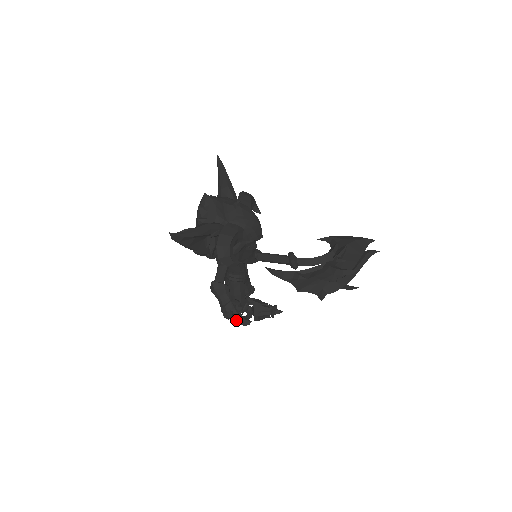
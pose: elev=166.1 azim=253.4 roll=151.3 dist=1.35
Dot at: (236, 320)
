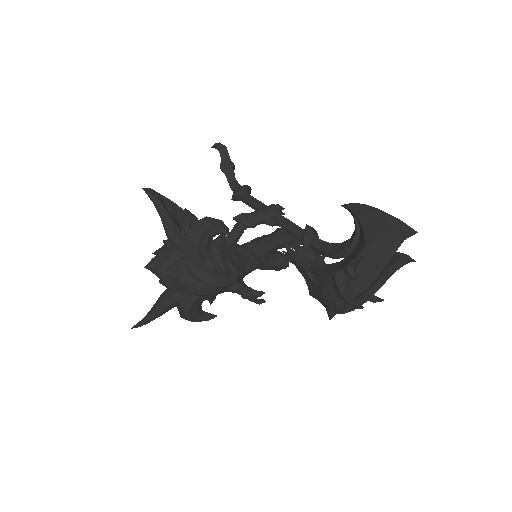
Dot at: occluded
